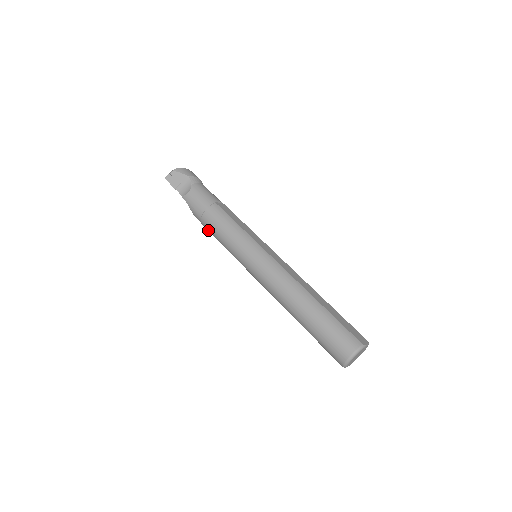
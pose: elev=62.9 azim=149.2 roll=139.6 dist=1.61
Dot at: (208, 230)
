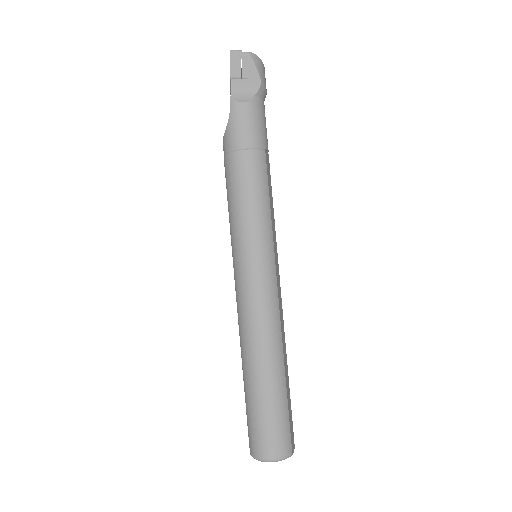
Dot at: (227, 172)
